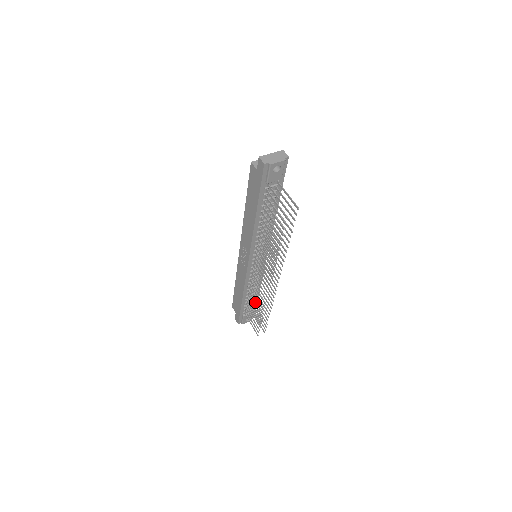
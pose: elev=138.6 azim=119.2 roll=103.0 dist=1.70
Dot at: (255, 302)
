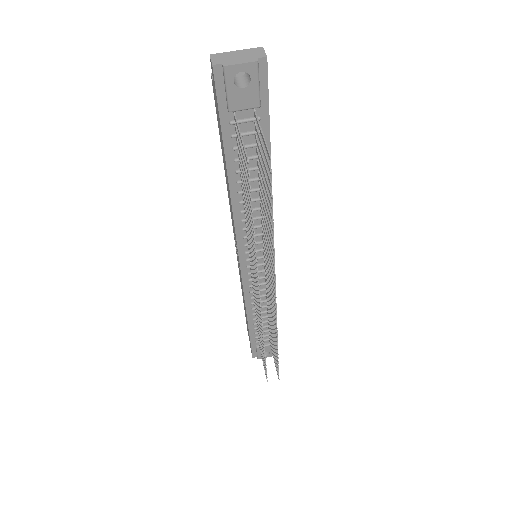
Dot at: (259, 329)
